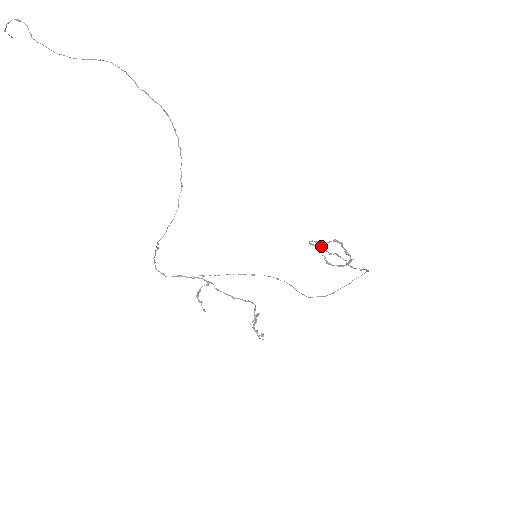
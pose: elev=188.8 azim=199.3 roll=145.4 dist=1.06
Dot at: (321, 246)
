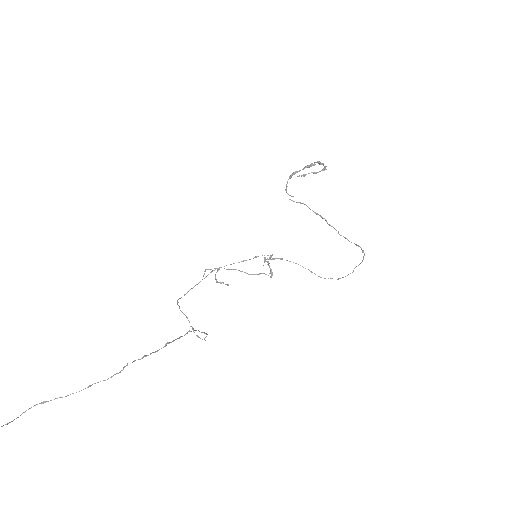
Dot at: occluded
